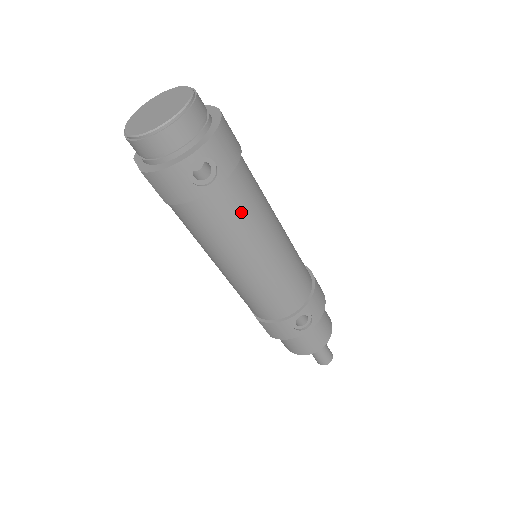
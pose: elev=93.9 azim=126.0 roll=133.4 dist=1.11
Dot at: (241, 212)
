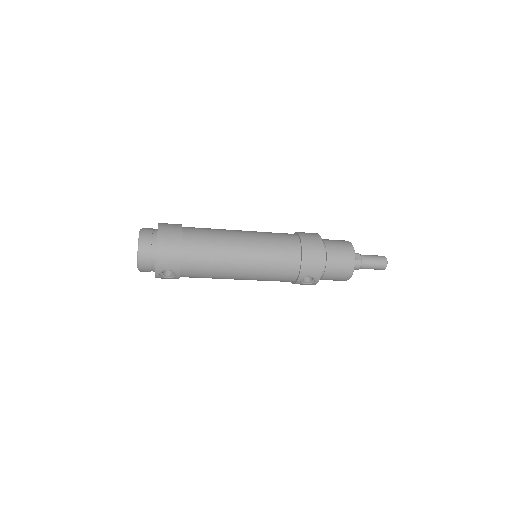
Dot at: (205, 271)
